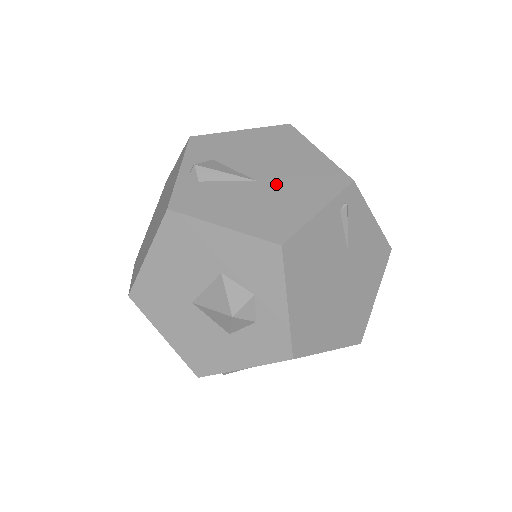
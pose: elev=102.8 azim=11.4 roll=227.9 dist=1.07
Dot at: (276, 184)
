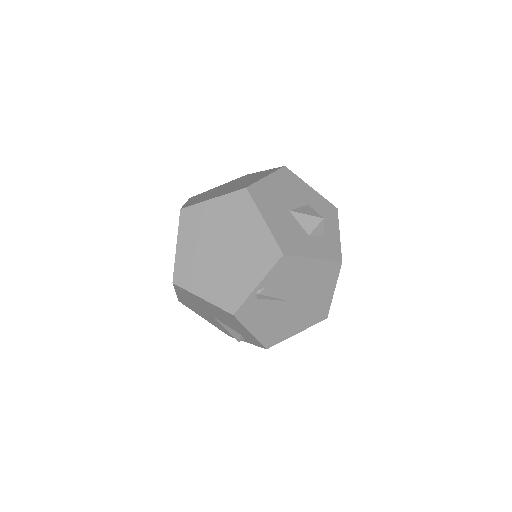
Dot at: occluded
